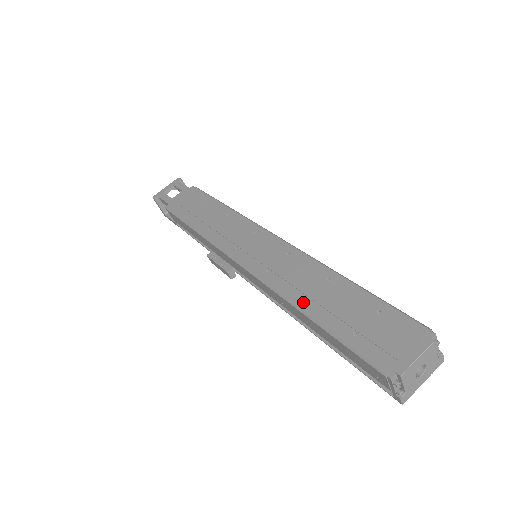
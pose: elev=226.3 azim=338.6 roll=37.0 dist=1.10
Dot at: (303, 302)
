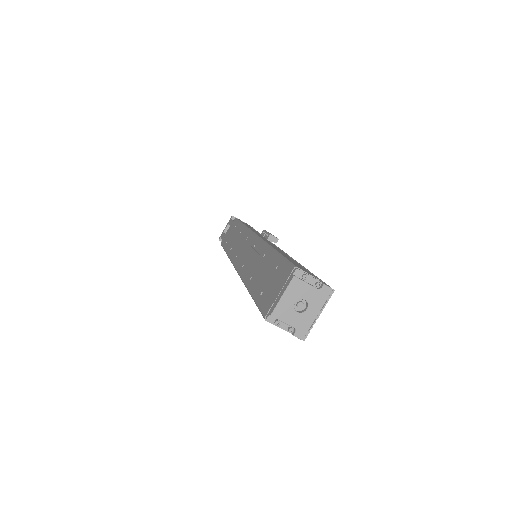
Dot at: (249, 281)
